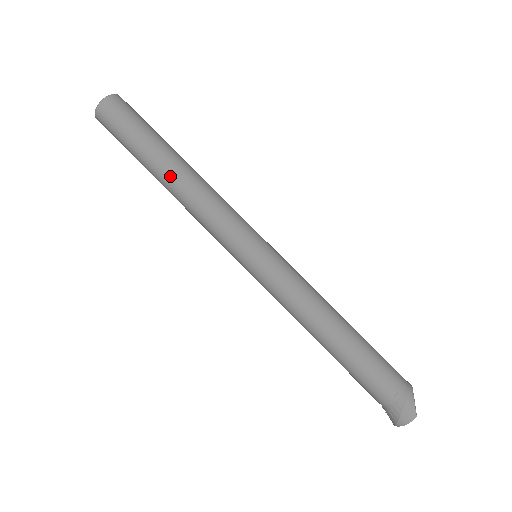
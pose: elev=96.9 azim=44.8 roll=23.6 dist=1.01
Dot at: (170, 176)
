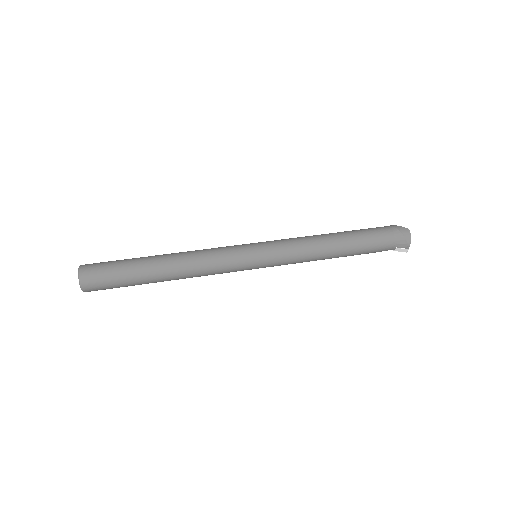
Dot at: (167, 264)
